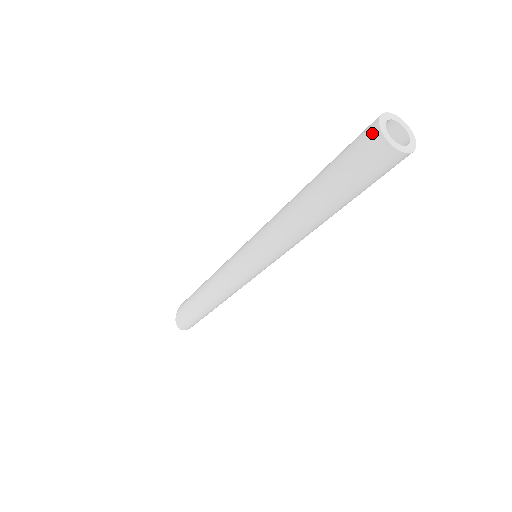
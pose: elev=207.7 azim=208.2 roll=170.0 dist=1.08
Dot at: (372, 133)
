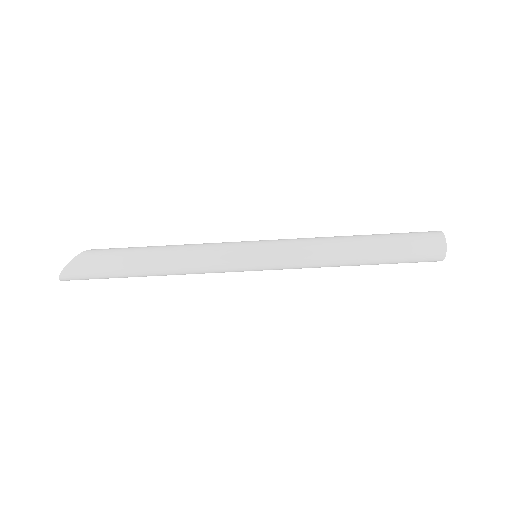
Dot at: (440, 241)
